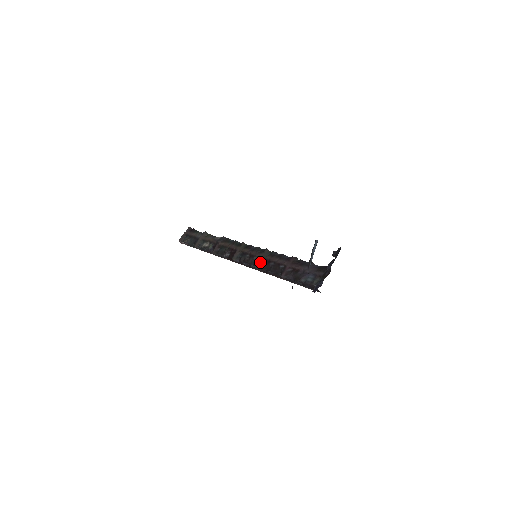
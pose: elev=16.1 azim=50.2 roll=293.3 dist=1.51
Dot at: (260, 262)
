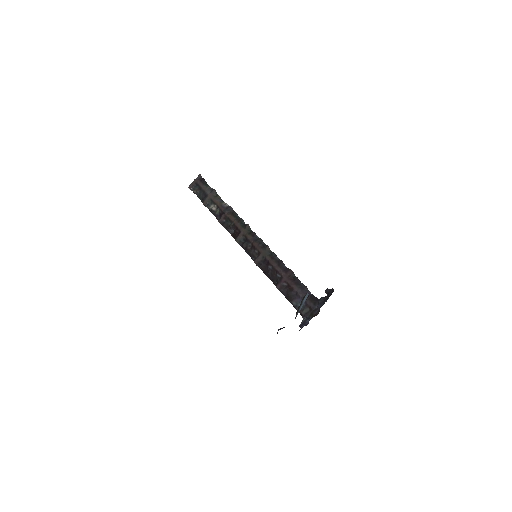
Dot at: (260, 259)
